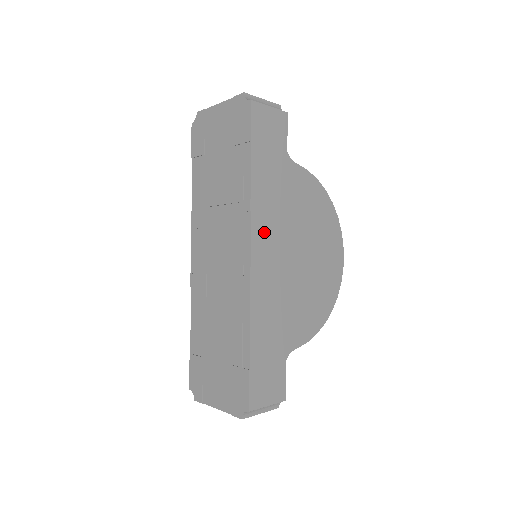
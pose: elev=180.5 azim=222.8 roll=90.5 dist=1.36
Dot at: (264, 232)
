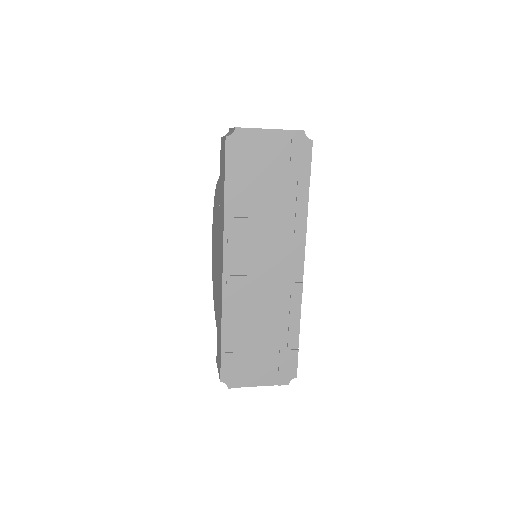
Dot at: occluded
